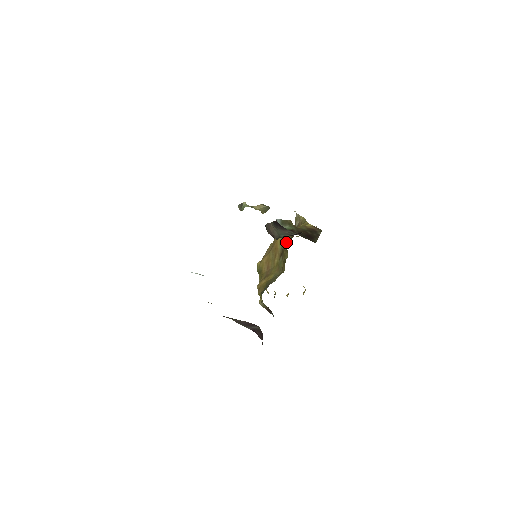
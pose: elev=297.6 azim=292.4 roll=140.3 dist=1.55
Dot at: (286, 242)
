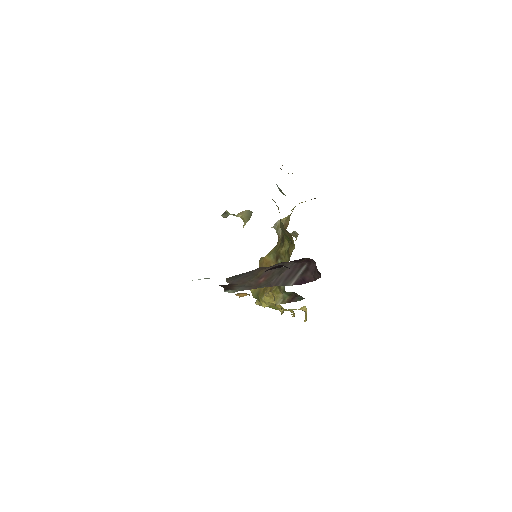
Dot at: (277, 248)
